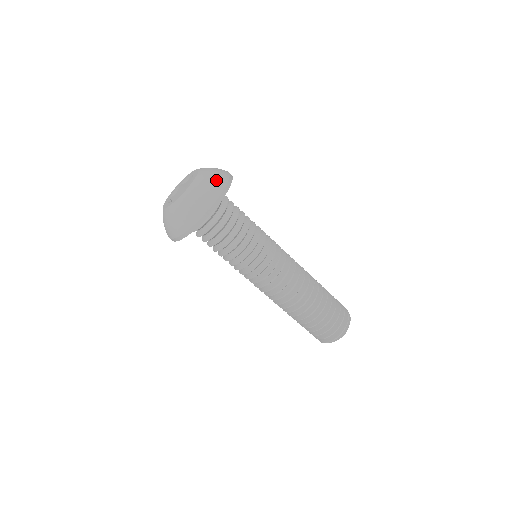
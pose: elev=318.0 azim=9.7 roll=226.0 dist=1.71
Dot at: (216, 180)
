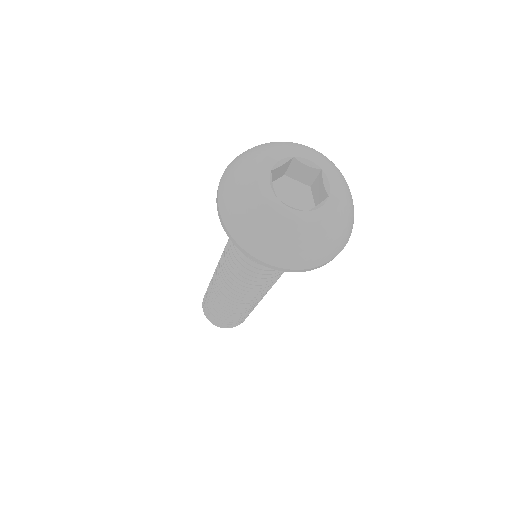
Dot at: (349, 229)
